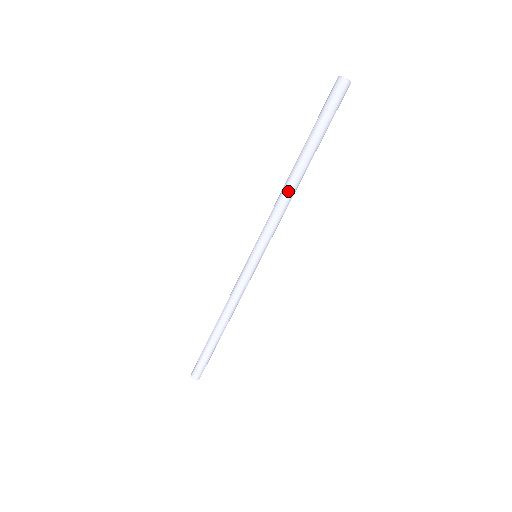
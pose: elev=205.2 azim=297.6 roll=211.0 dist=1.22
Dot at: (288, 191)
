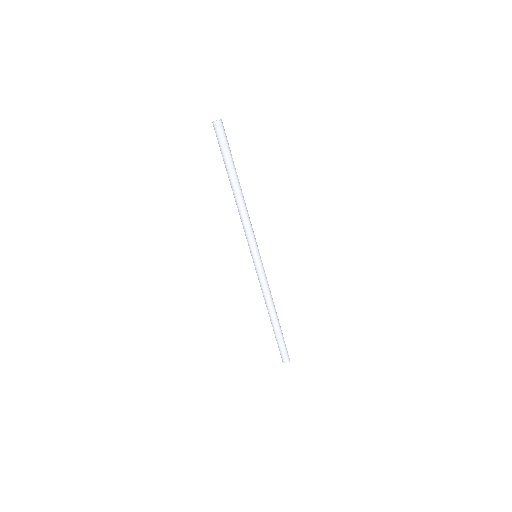
Dot at: (238, 205)
